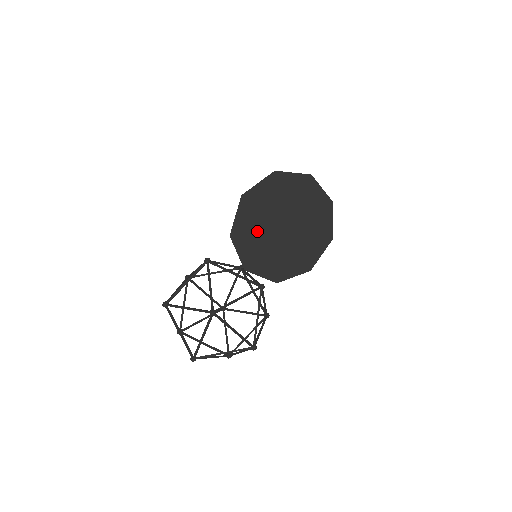
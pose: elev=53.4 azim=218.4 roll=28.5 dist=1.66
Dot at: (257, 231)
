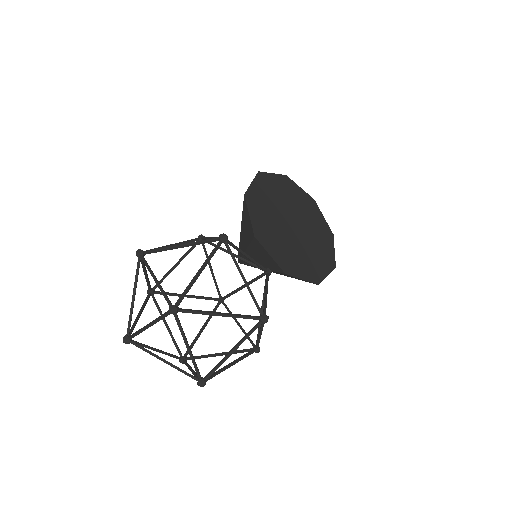
Dot at: (269, 209)
